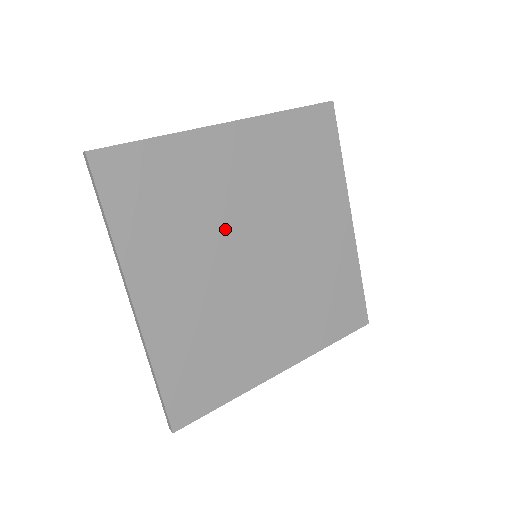
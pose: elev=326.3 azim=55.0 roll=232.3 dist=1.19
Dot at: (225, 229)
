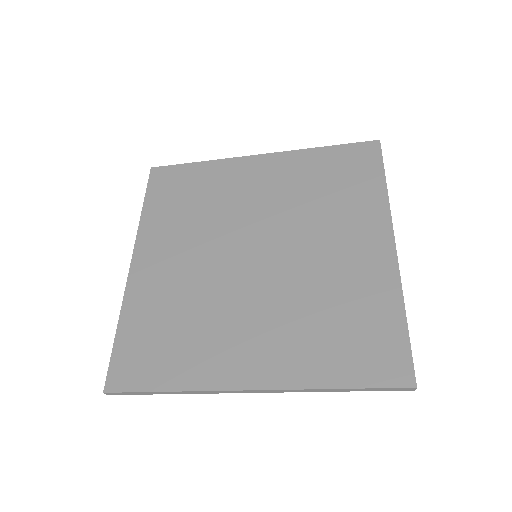
Dot at: (229, 225)
